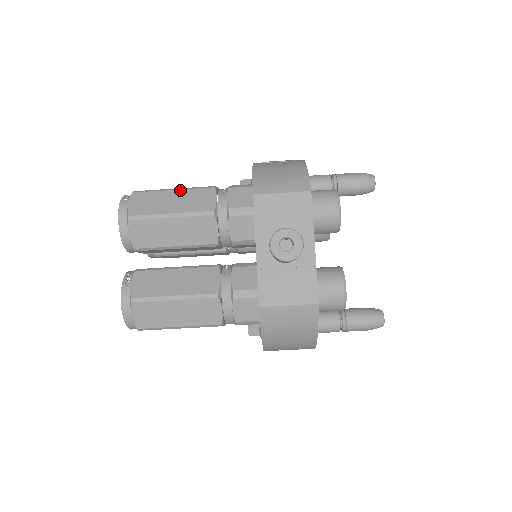
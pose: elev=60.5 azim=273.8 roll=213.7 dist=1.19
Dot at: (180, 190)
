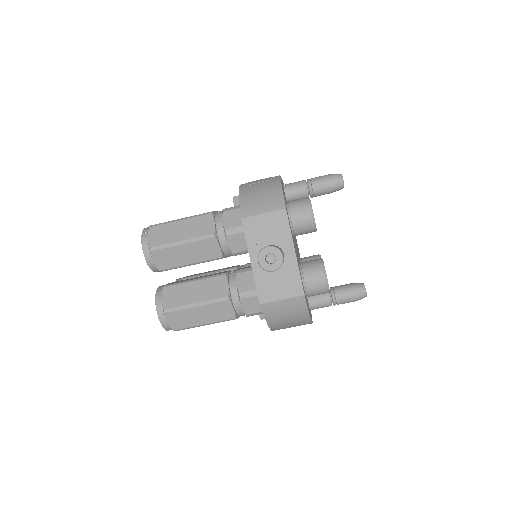
Dot at: (185, 219)
